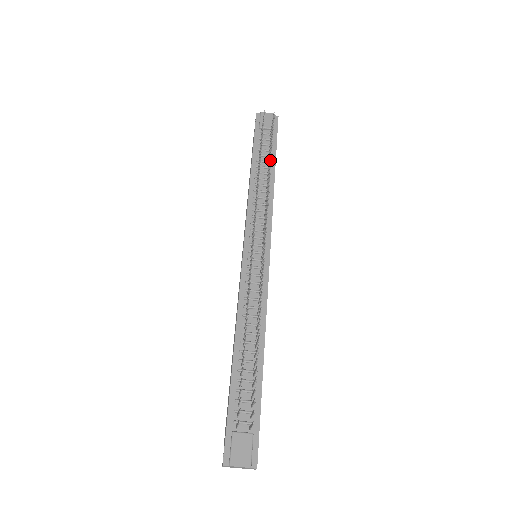
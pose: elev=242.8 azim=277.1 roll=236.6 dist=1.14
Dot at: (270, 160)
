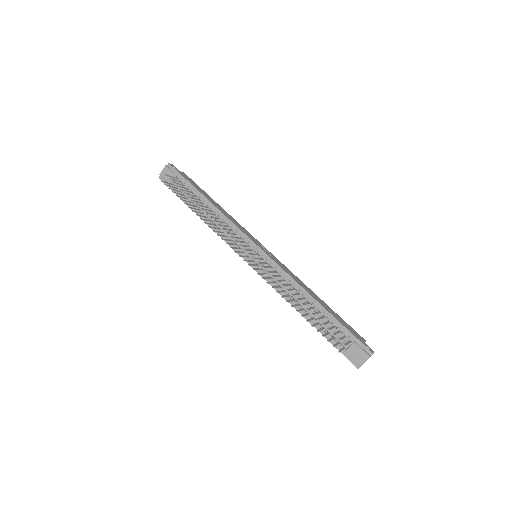
Dot at: occluded
